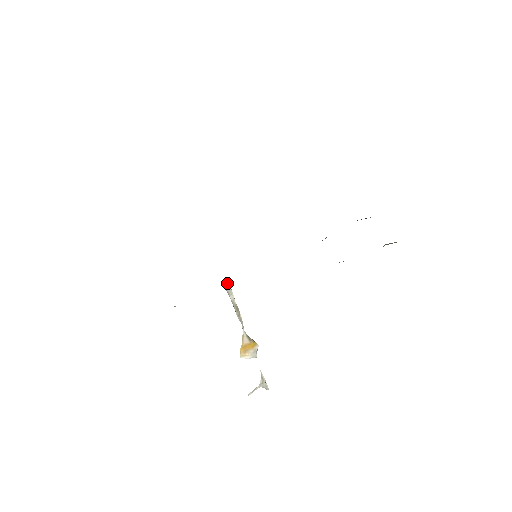
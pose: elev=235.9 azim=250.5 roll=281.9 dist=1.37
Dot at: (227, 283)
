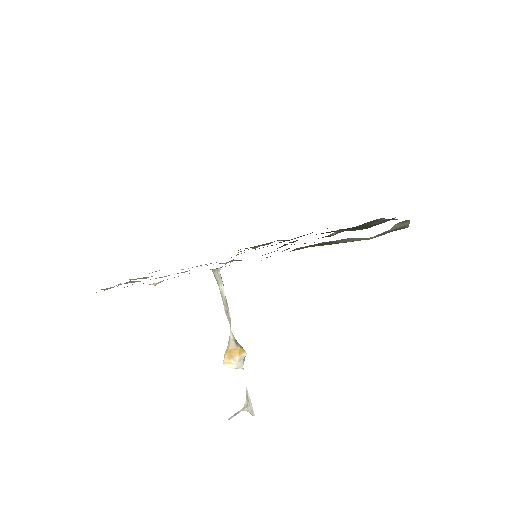
Dot at: (217, 269)
